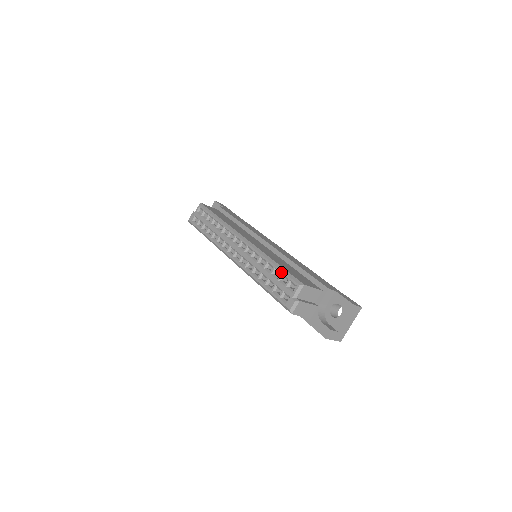
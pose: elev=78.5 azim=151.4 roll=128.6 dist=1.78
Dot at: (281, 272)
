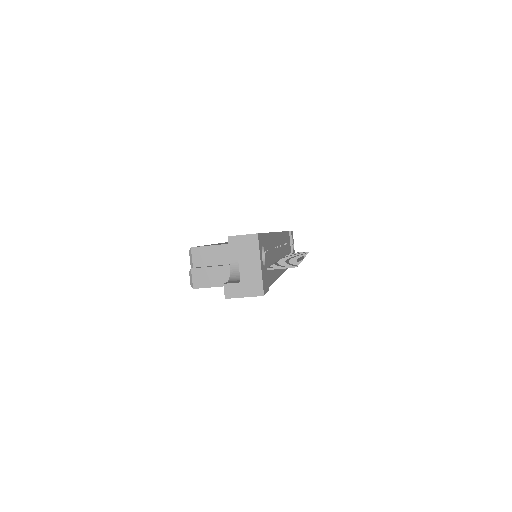
Dot at: occluded
